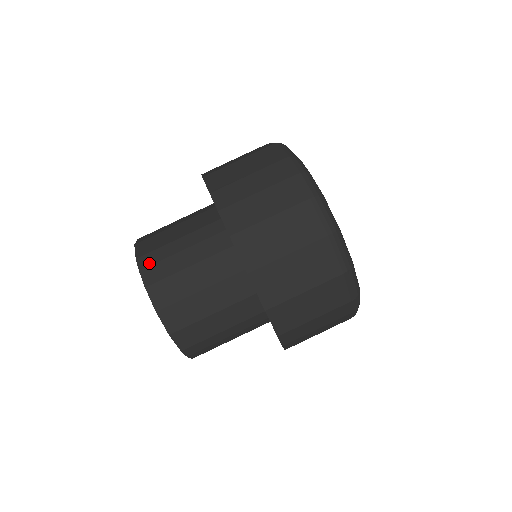
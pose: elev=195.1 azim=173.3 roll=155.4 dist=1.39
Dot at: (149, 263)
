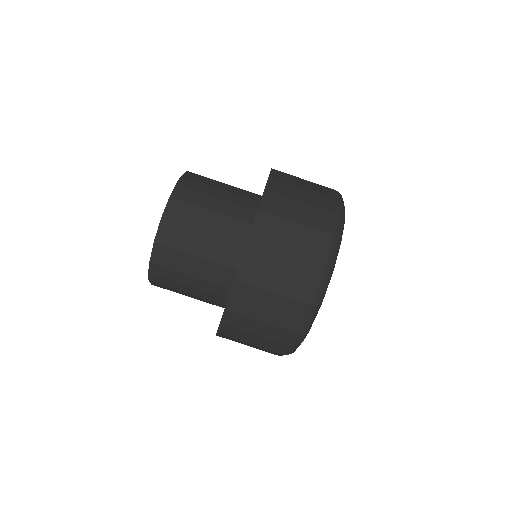
Dot at: (187, 186)
